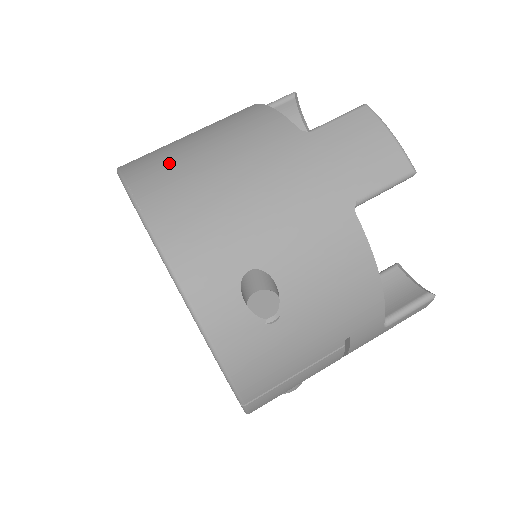
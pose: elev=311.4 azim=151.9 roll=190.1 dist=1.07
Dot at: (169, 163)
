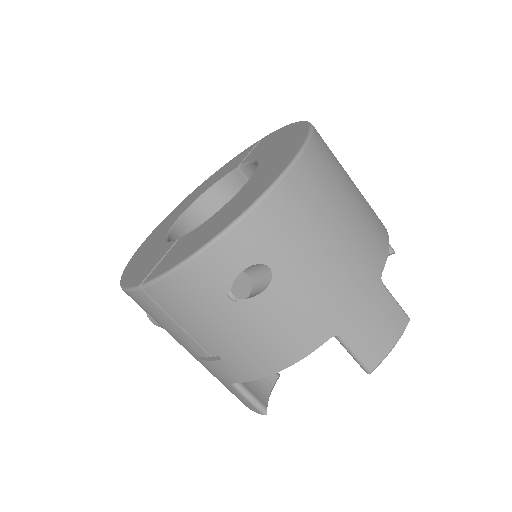
Dot at: (333, 173)
